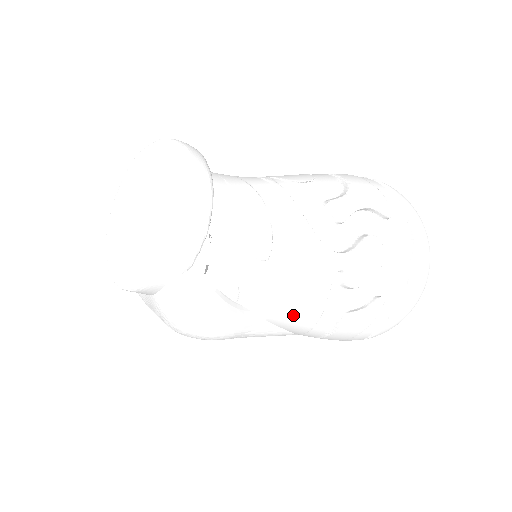
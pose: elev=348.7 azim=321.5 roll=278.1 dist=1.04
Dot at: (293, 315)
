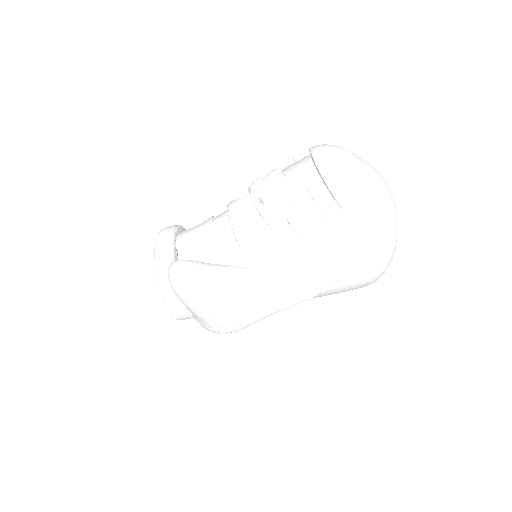
Dot at: (256, 247)
